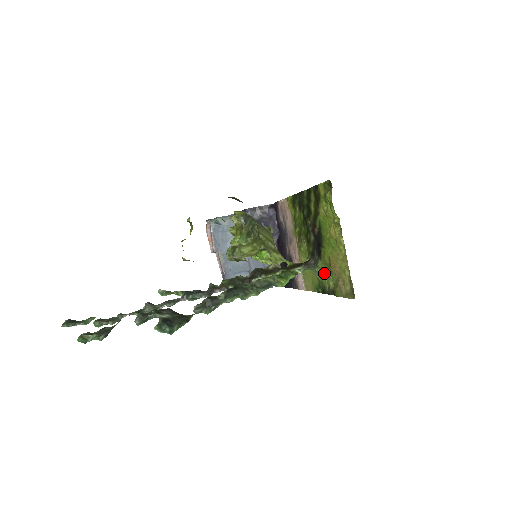
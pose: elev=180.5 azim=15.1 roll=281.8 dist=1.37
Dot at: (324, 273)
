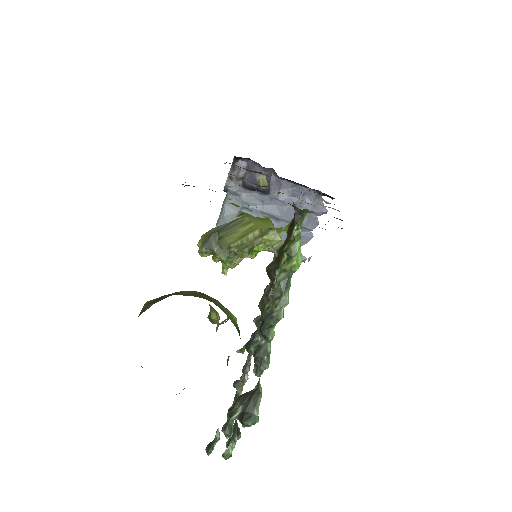
Dot at: occluded
